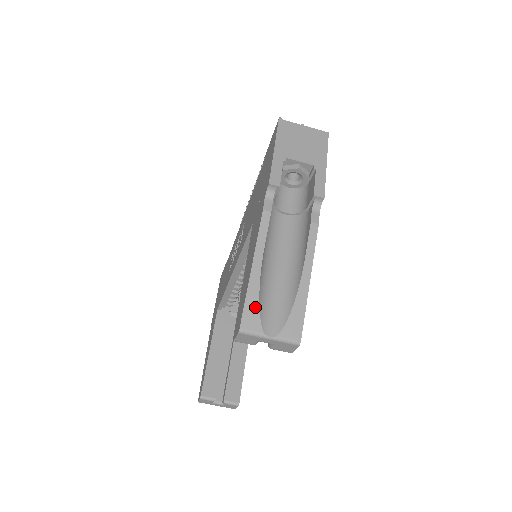
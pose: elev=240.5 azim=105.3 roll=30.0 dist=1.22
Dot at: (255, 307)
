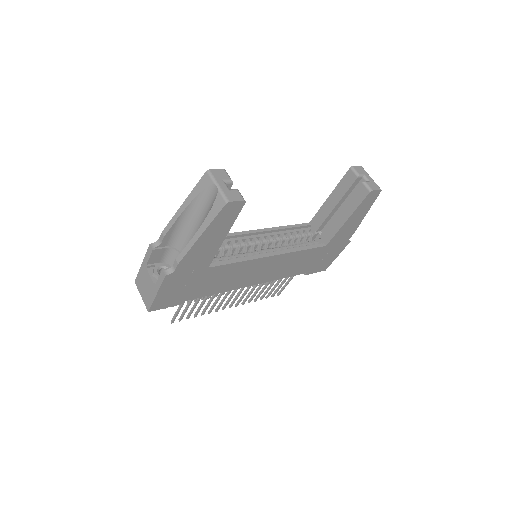
Dot at: occluded
